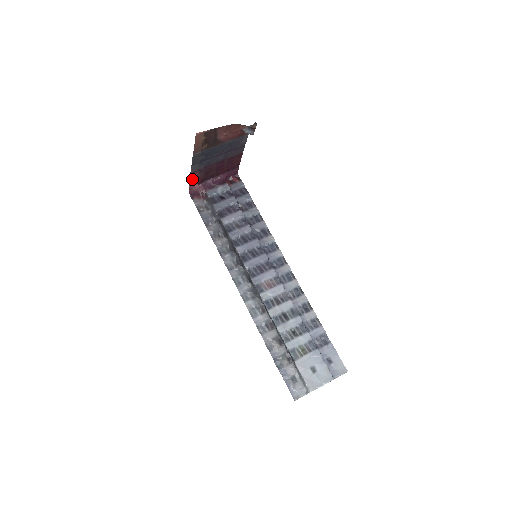
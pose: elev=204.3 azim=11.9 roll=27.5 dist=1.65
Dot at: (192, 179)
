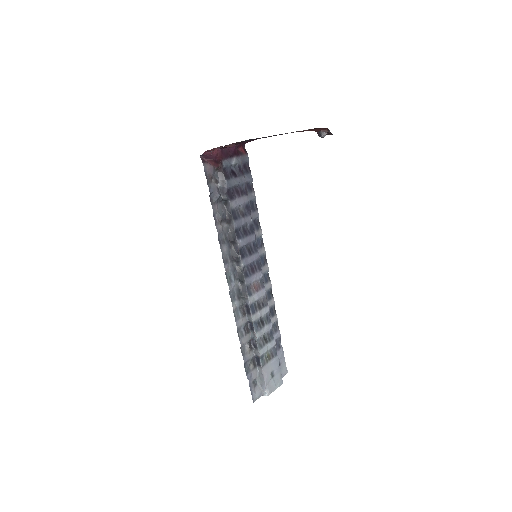
Dot at: (225, 146)
